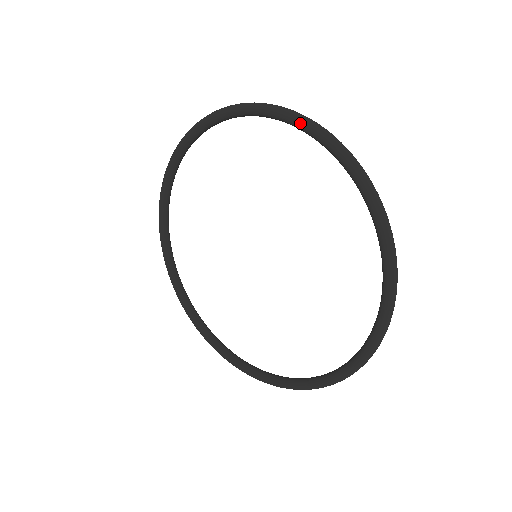
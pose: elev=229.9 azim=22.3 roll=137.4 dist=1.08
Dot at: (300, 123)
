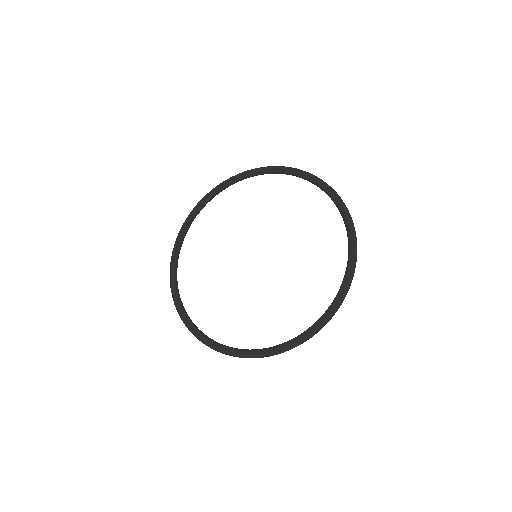
Dot at: (275, 168)
